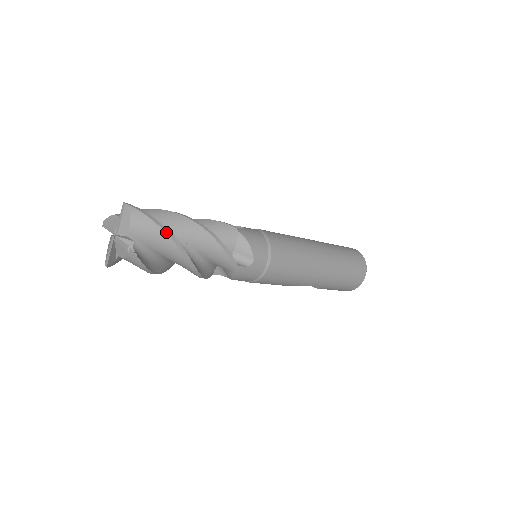
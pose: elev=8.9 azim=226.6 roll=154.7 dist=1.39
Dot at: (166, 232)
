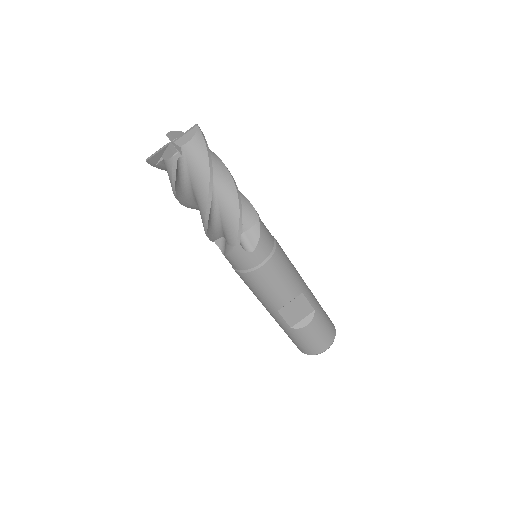
Dot at: occluded
